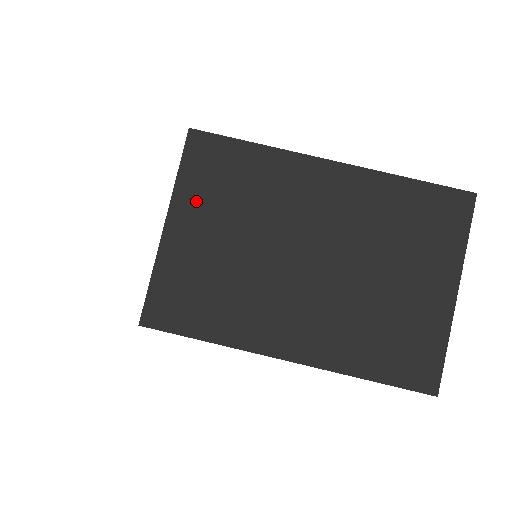
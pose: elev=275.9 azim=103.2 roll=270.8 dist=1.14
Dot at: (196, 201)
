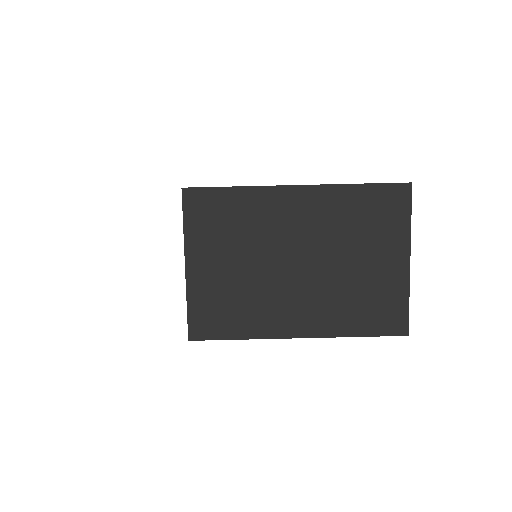
Dot at: (203, 243)
